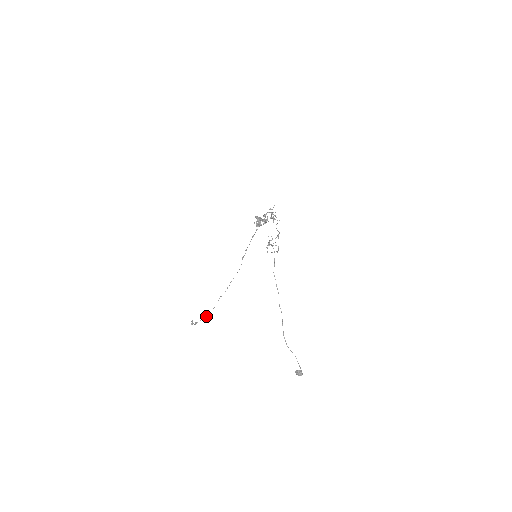
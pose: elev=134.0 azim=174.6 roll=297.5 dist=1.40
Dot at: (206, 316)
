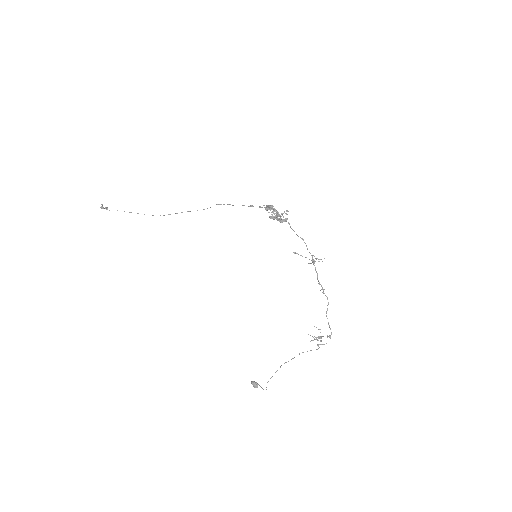
Dot at: occluded
